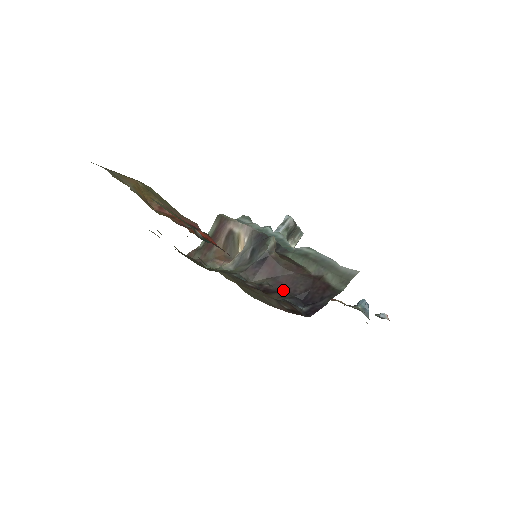
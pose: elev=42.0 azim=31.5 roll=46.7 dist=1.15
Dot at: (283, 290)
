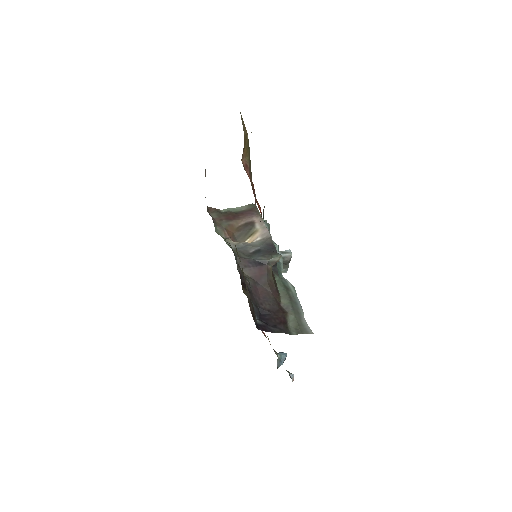
Dot at: (255, 295)
